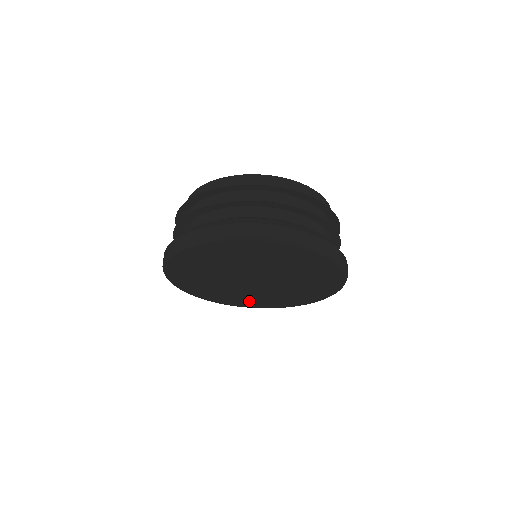
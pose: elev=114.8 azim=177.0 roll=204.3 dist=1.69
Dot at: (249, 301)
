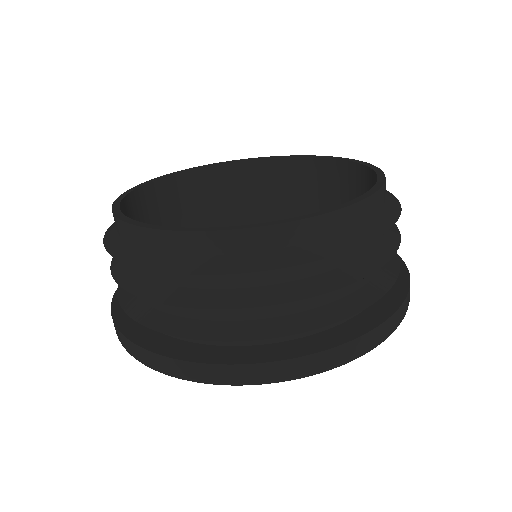
Dot at: occluded
